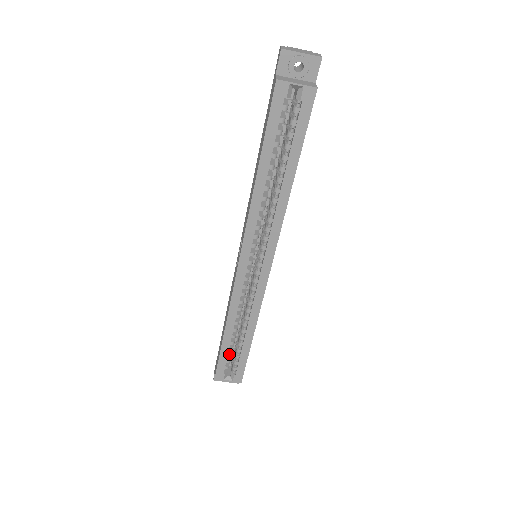
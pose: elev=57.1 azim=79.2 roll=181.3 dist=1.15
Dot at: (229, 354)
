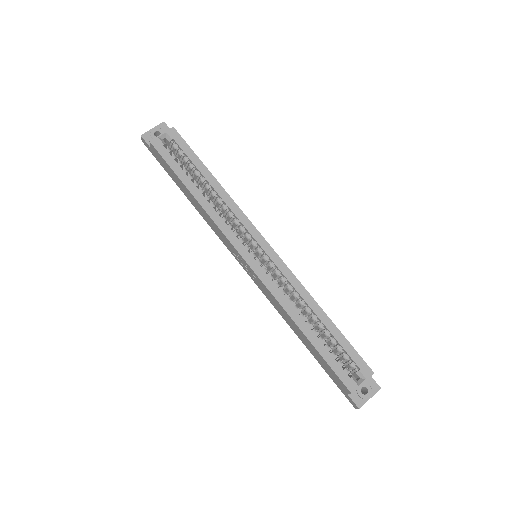
Dot at: (331, 353)
